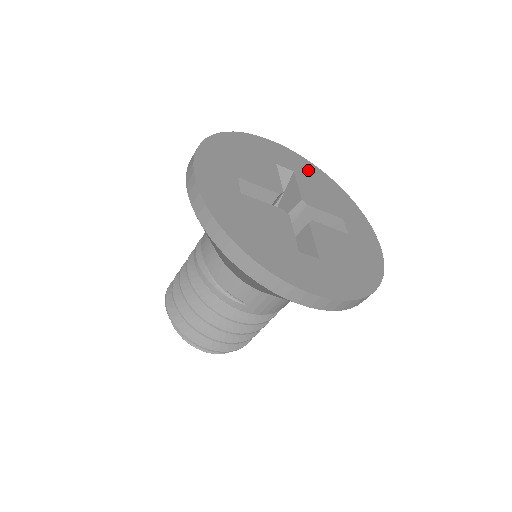
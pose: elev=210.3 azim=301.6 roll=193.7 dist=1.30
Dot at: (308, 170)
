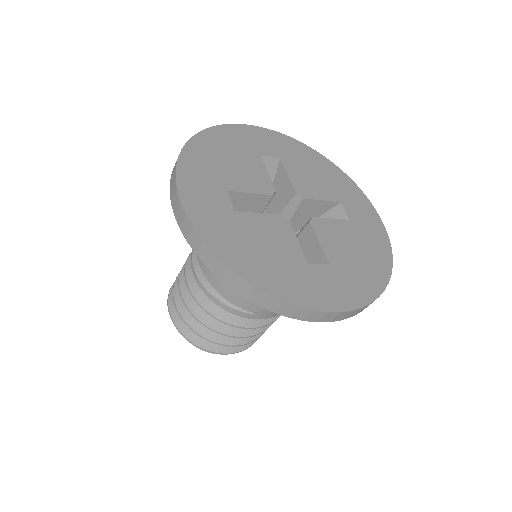
Dot at: (294, 151)
